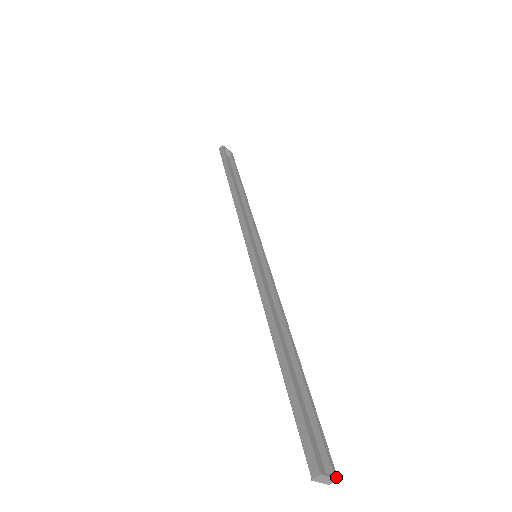
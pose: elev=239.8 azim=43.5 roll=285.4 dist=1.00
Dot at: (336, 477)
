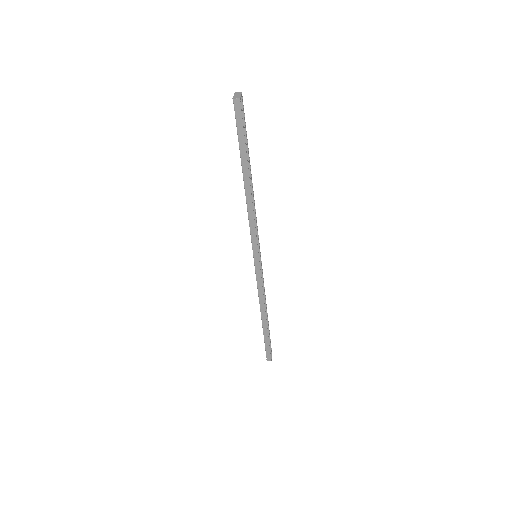
Dot at: occluded
